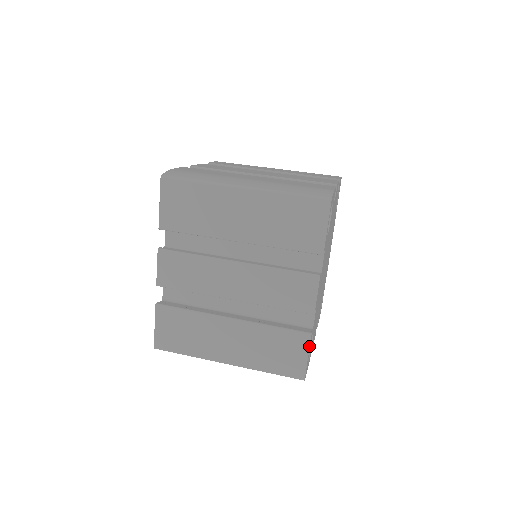
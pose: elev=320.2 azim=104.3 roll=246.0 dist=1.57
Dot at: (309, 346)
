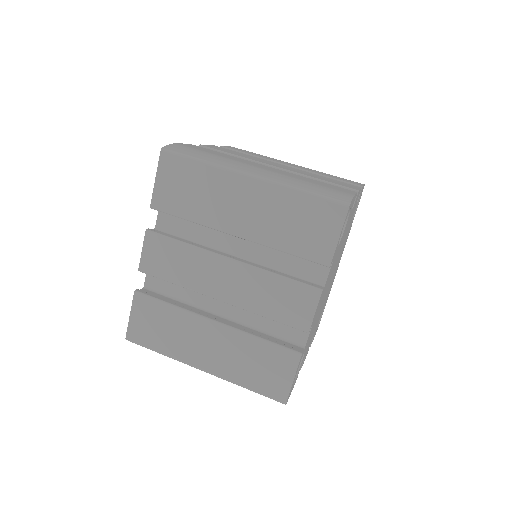
Dot at: (297, 367)
